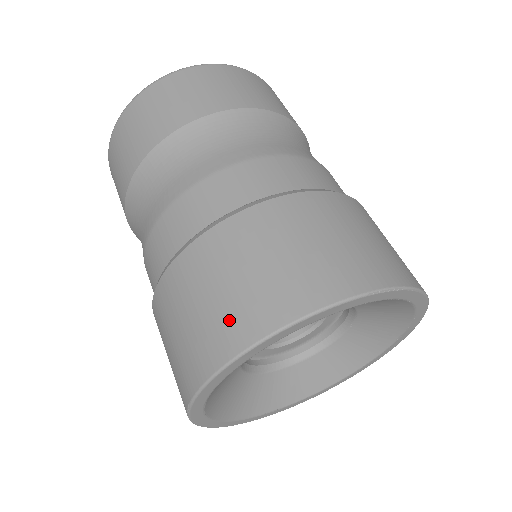
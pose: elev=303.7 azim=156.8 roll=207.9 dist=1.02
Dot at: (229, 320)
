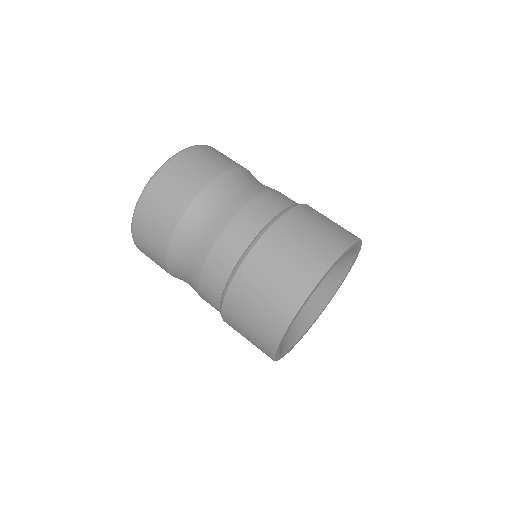
Dot at: (275, 311)
